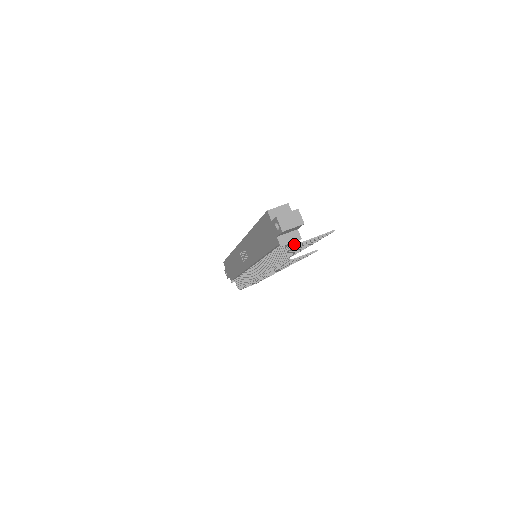
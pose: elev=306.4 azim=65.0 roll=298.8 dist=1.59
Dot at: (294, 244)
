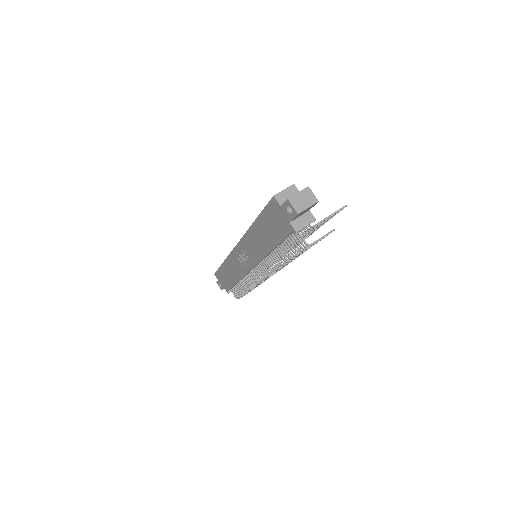
Dot at: (308, 228)
